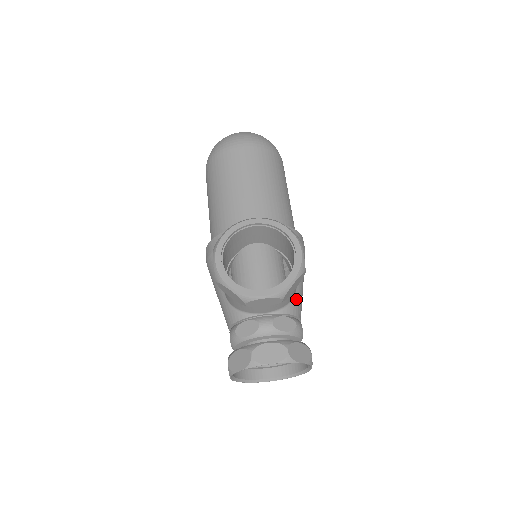
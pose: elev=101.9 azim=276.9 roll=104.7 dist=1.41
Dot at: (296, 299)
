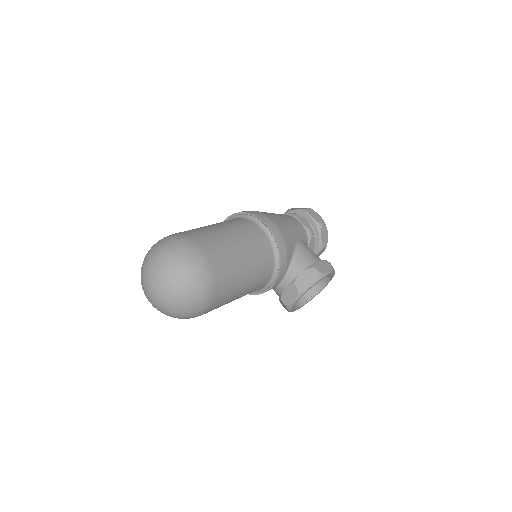
Dot at: (303, 238)
